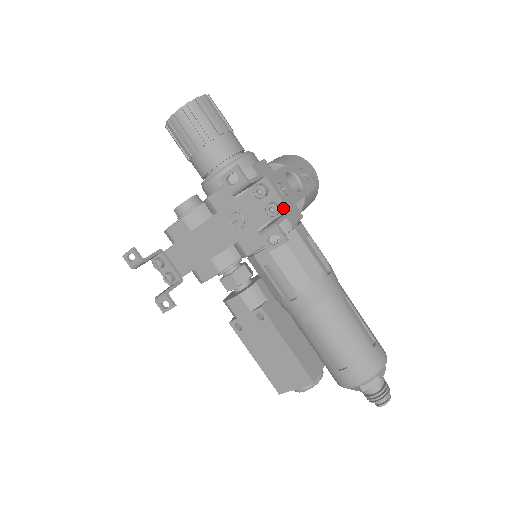
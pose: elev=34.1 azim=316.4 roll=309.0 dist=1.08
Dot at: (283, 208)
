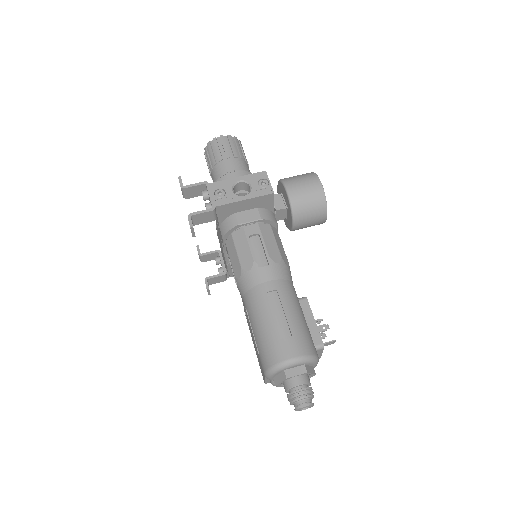
Dot at: (212, 206)
